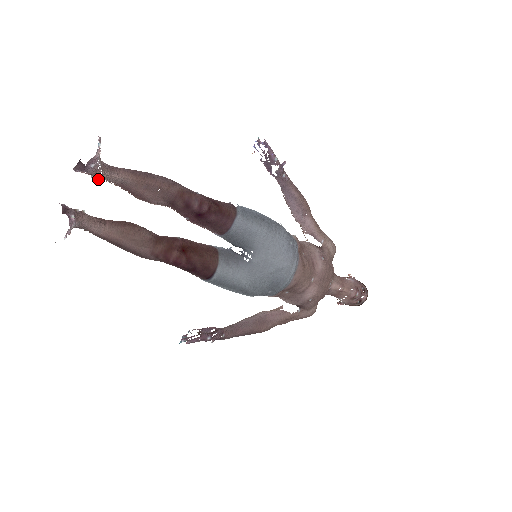
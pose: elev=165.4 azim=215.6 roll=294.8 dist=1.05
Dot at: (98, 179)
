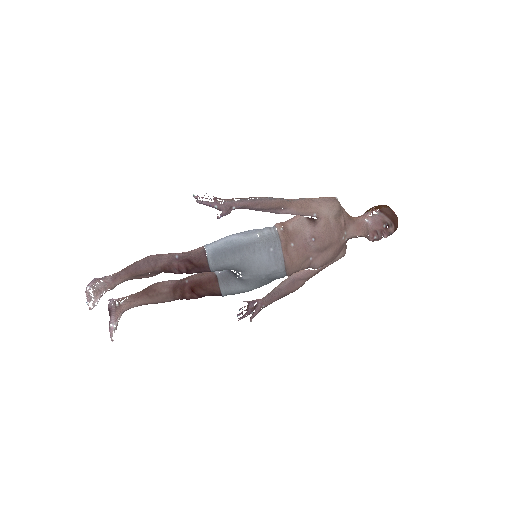
Dot at: (112, 289)
